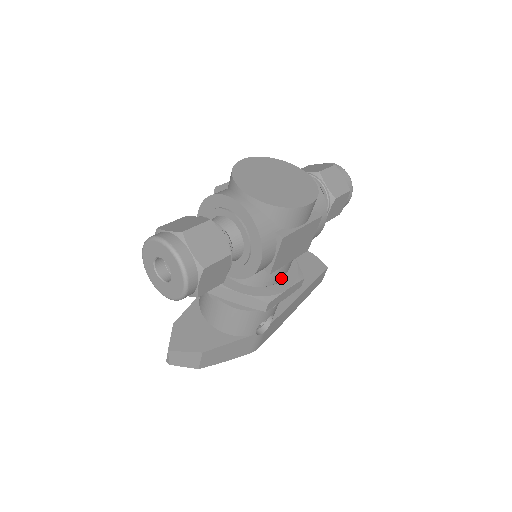
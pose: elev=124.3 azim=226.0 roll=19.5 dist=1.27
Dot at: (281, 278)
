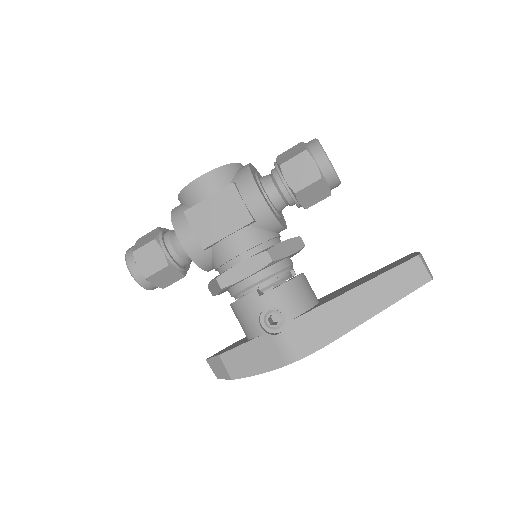
Dot at: occluded
